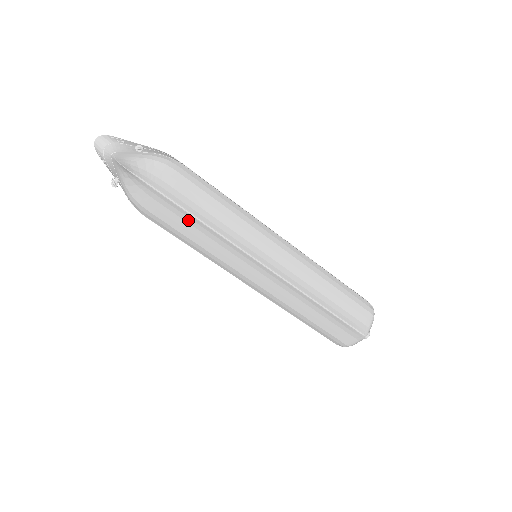
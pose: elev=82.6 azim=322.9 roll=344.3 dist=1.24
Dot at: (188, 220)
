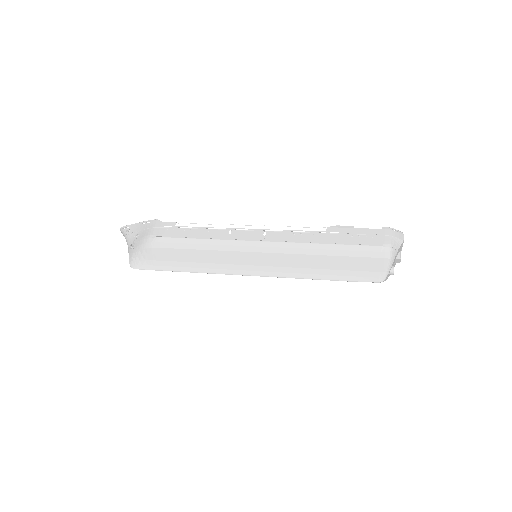
Dot at: occluded
